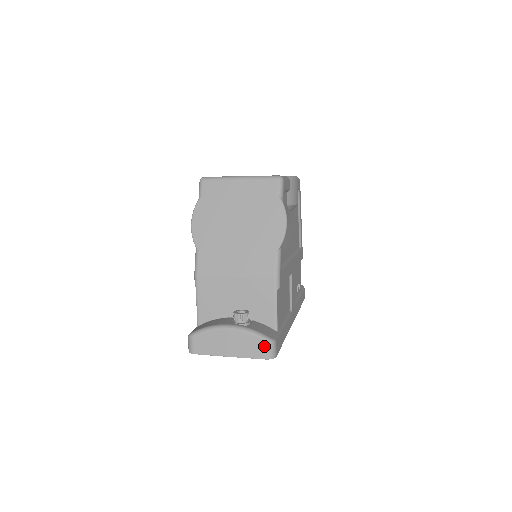
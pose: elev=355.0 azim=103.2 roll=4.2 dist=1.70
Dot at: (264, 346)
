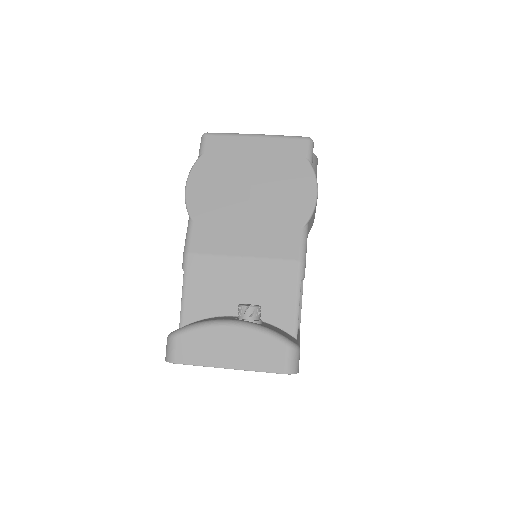
Dot at: (284, 353)
